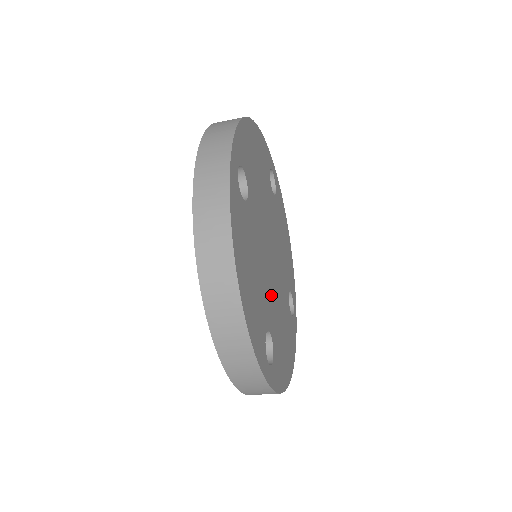
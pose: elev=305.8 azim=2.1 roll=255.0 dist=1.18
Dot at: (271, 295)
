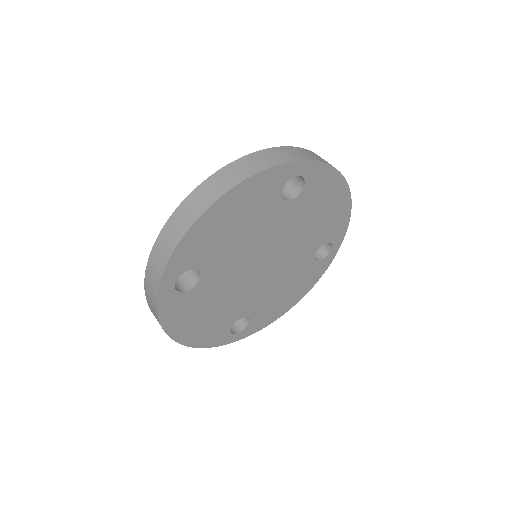
Dot at: (231, 273)
